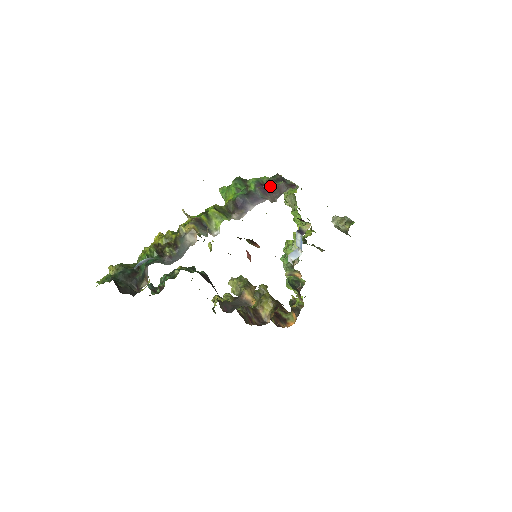
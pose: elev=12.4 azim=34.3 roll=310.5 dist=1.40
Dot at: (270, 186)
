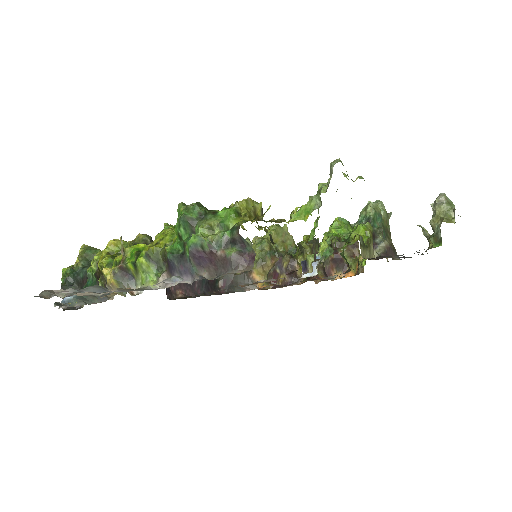
Dot at: (212, 255)
